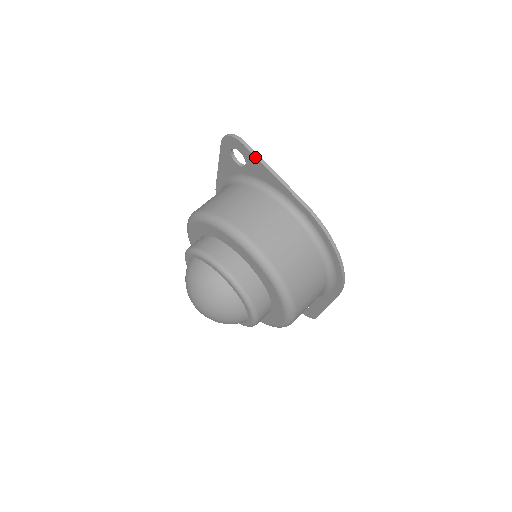
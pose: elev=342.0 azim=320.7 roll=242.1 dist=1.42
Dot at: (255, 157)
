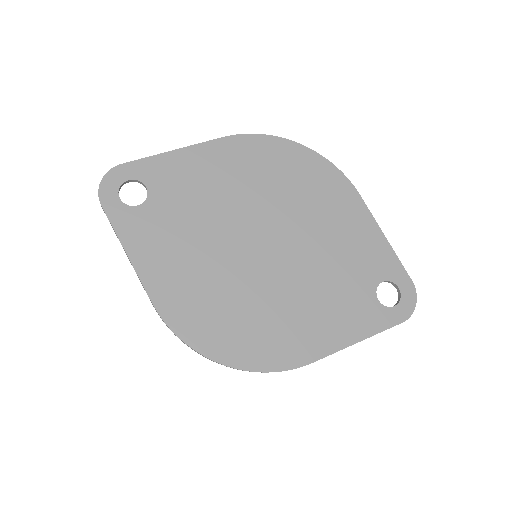
Dot at: (113, 227)
